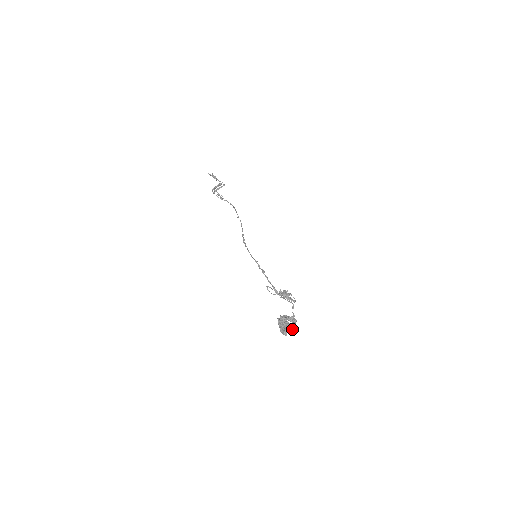
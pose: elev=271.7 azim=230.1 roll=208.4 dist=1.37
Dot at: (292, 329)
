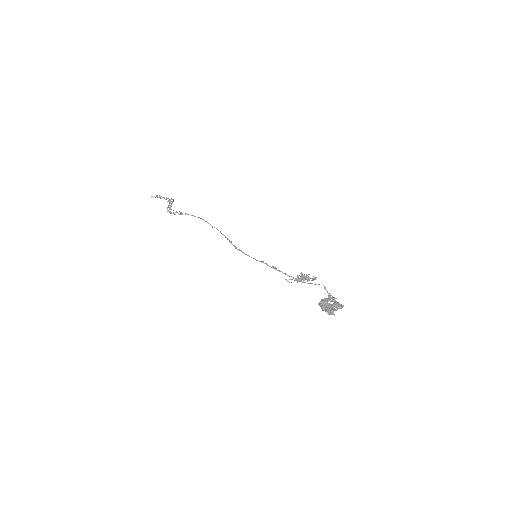
Dot at: (338, 308)
